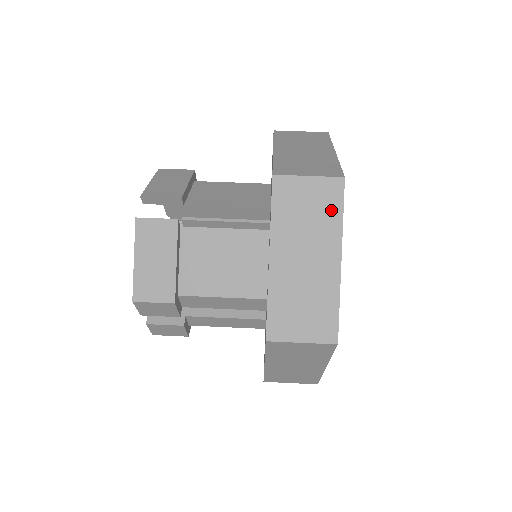
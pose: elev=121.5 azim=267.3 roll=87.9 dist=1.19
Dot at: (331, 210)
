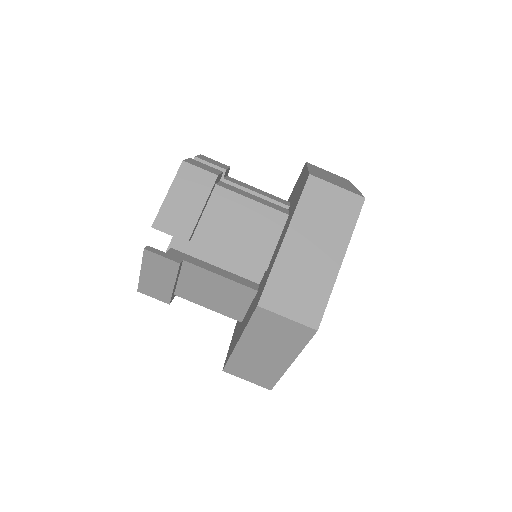
Dot at: (297, 341)
